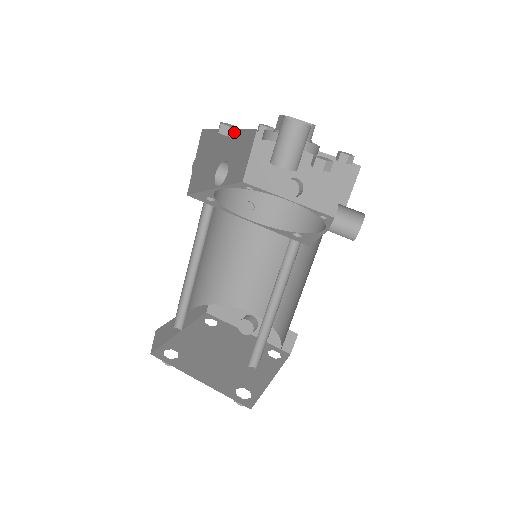
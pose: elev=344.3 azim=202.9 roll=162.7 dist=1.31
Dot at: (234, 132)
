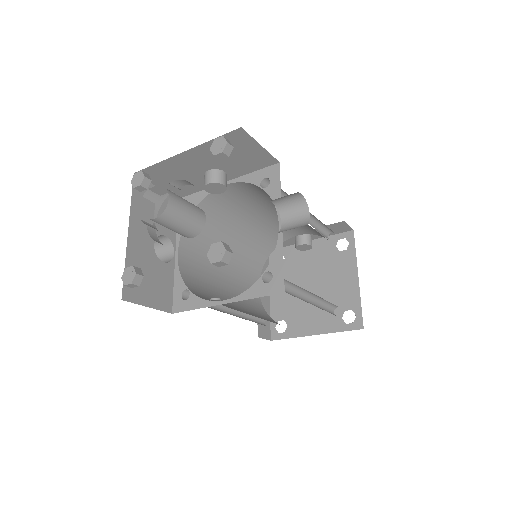
Dot at: (138, 277)
